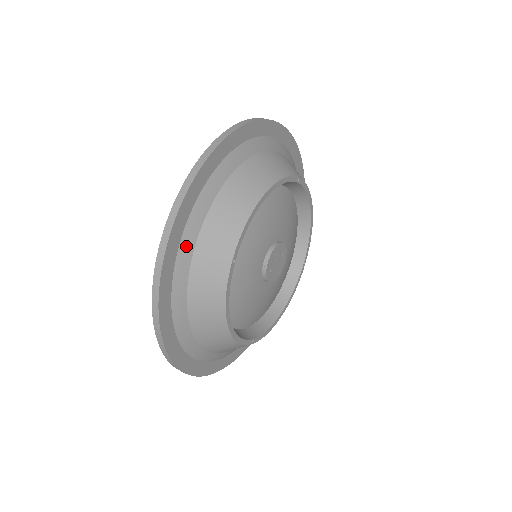
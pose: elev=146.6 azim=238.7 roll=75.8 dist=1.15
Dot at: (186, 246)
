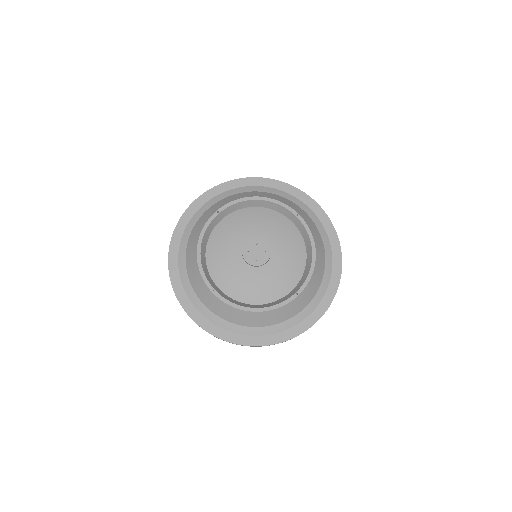
Dot at: (208, 205)
